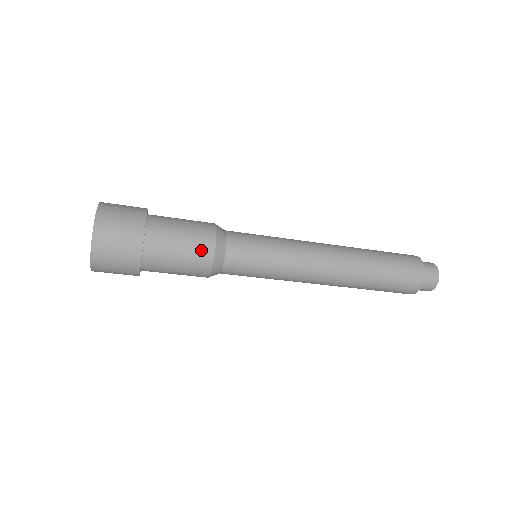
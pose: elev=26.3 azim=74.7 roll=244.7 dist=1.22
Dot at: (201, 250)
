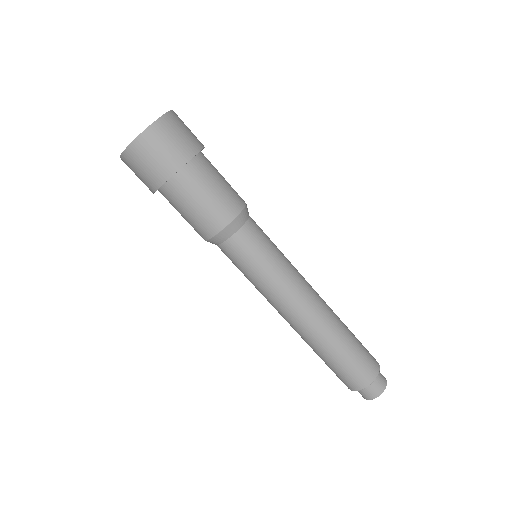
Dot at: occluded
